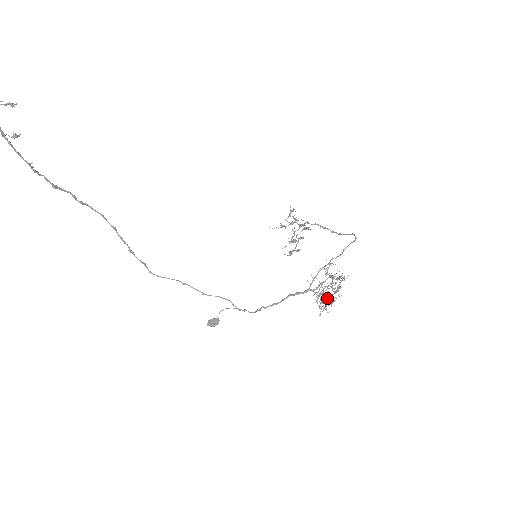
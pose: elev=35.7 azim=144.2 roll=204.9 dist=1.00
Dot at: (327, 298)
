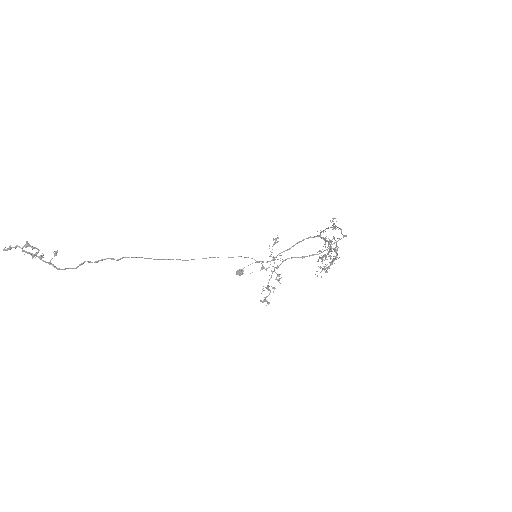
Dot at: (329, 255)
